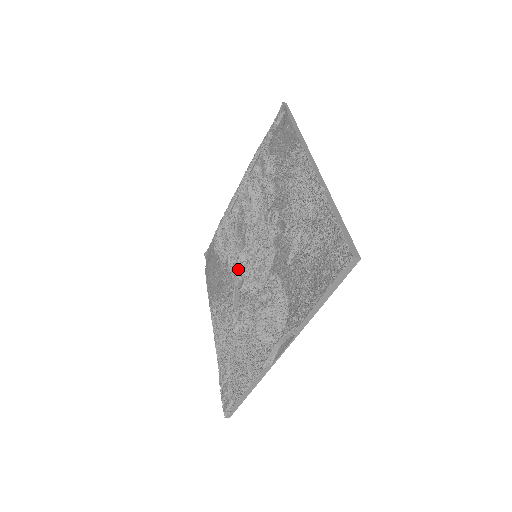
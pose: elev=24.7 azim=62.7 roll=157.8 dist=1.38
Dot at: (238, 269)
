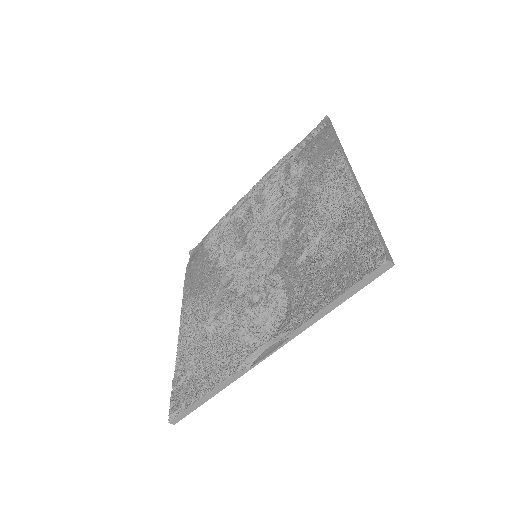
Dot at: (230, 267)
